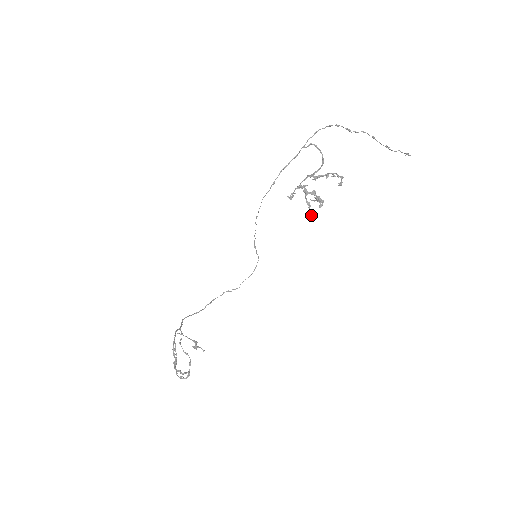
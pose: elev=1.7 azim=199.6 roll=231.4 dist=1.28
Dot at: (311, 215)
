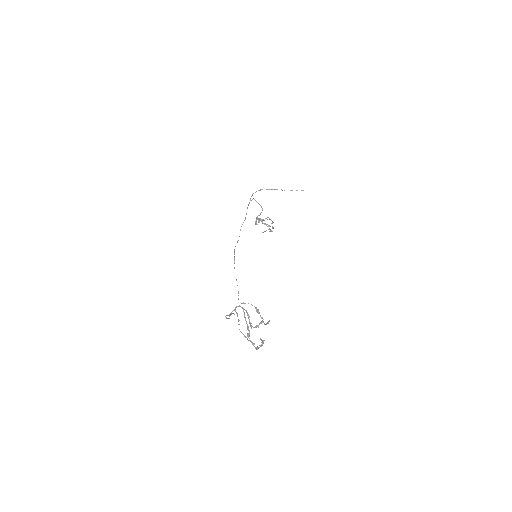
Dot at: (272, 231)
